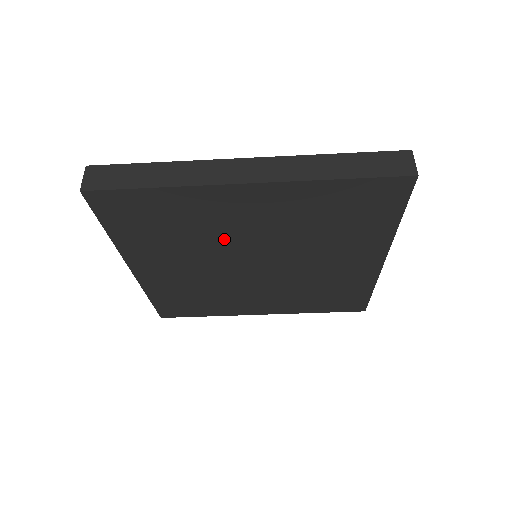
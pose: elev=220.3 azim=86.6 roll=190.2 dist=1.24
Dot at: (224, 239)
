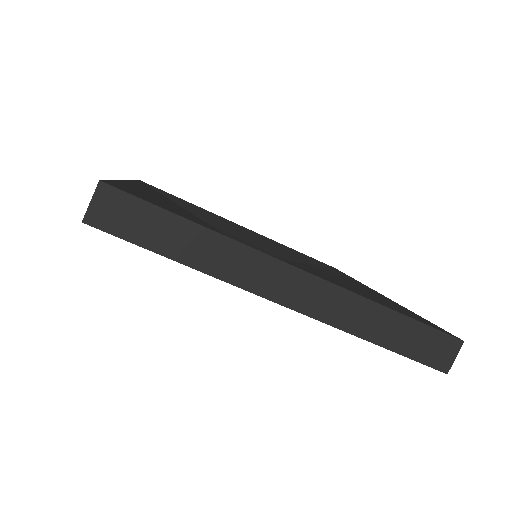
Dot at: occluded
